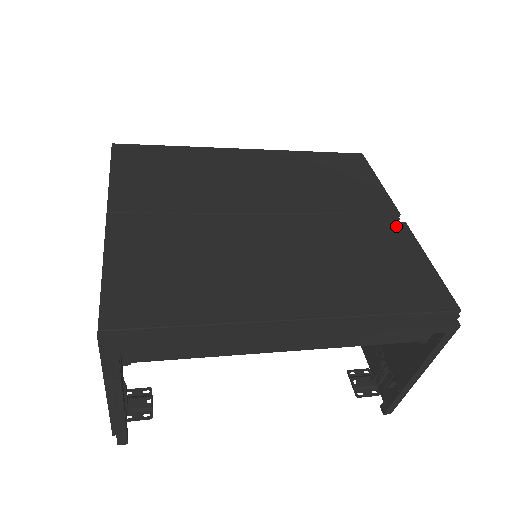
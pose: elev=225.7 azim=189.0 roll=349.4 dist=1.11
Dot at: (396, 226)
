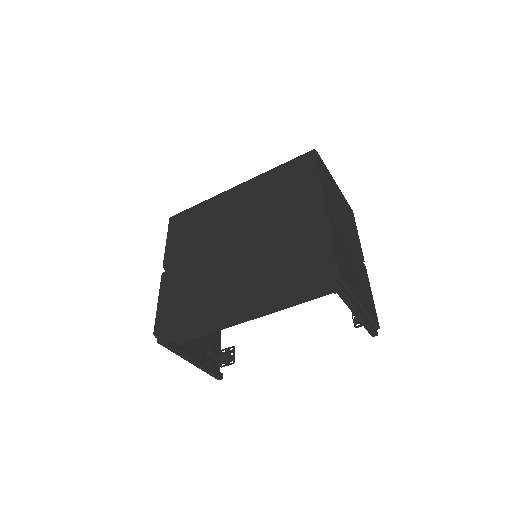
Dot at: (315, 213)
